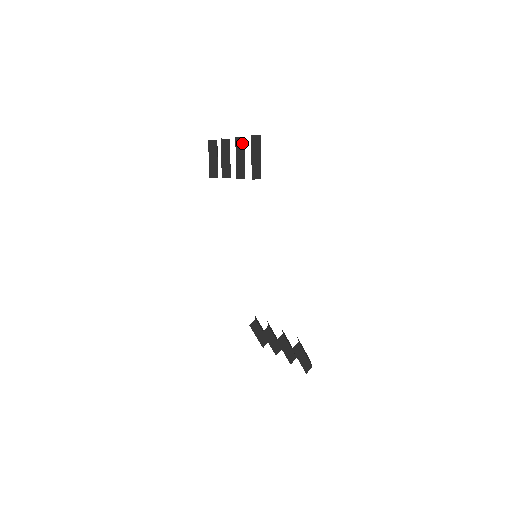
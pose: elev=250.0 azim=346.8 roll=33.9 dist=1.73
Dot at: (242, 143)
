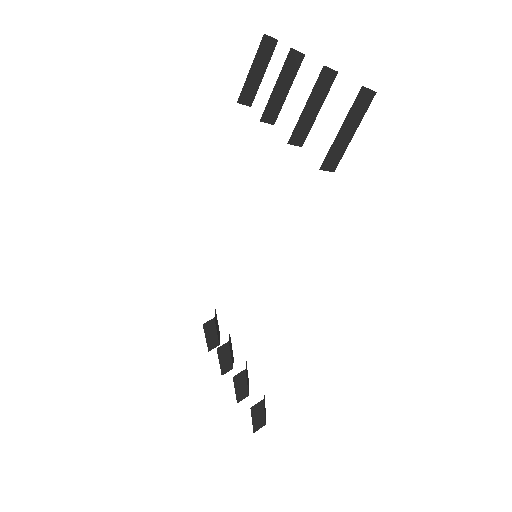
Dot at: (329, 81)
